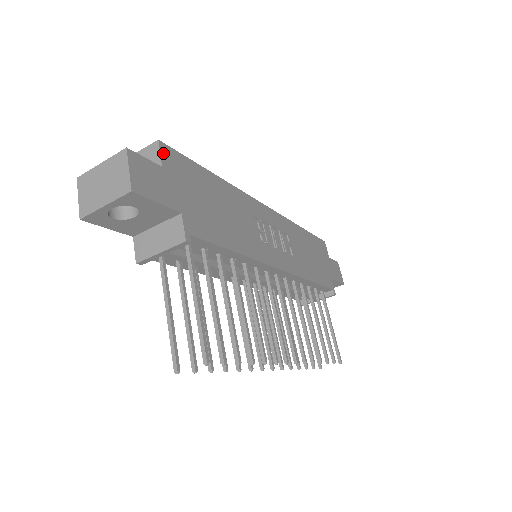
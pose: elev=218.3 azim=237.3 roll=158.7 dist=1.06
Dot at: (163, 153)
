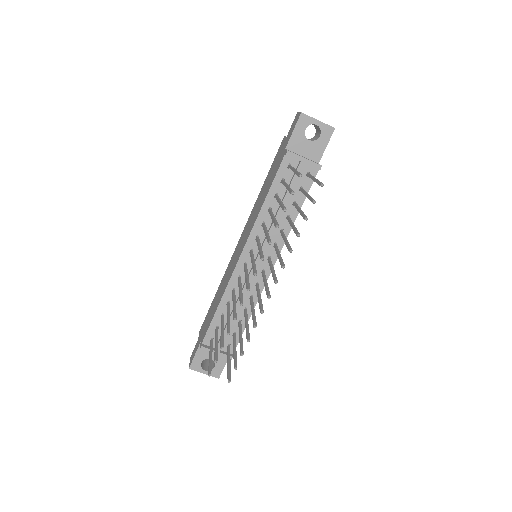
Dot at: occluded
